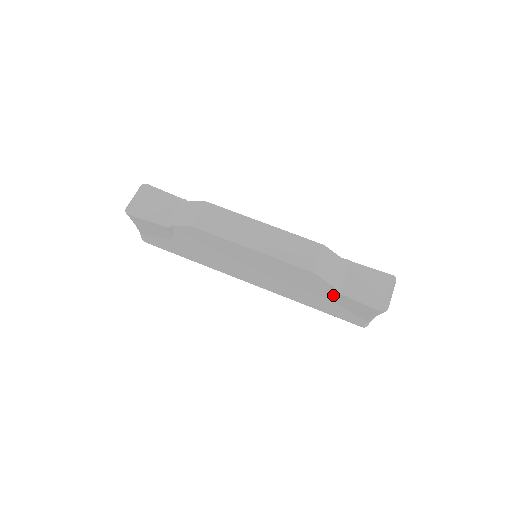
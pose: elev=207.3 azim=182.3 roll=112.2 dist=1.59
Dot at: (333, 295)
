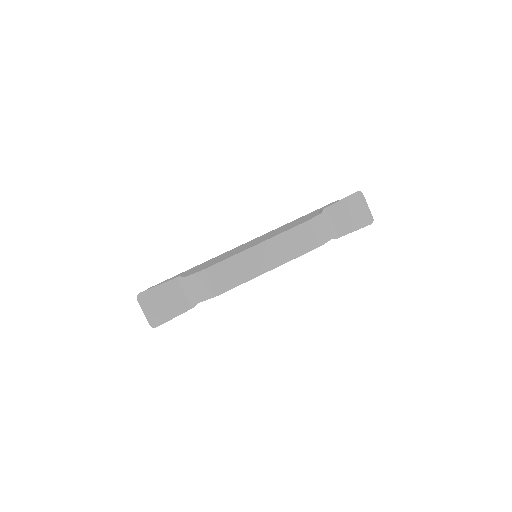
Dot at: occluded
